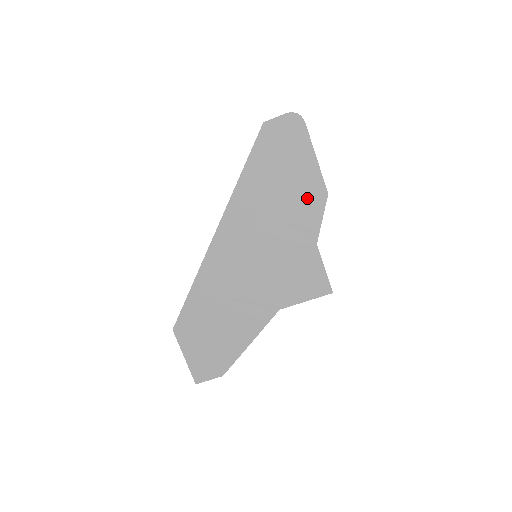
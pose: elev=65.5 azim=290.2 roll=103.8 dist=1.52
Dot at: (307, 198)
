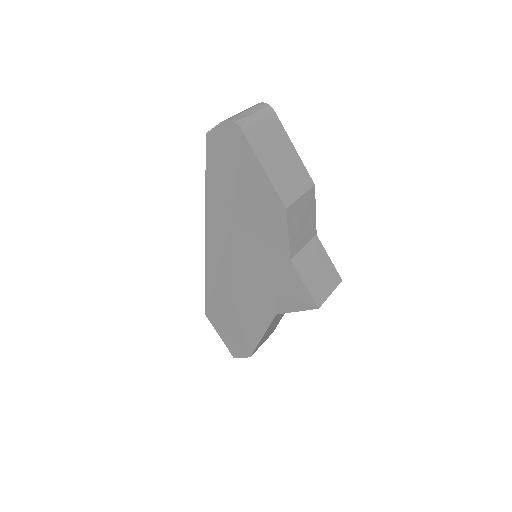
Dot at: (268, 212)
